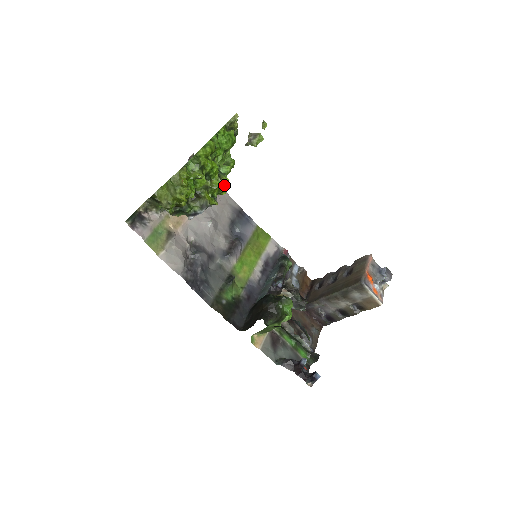
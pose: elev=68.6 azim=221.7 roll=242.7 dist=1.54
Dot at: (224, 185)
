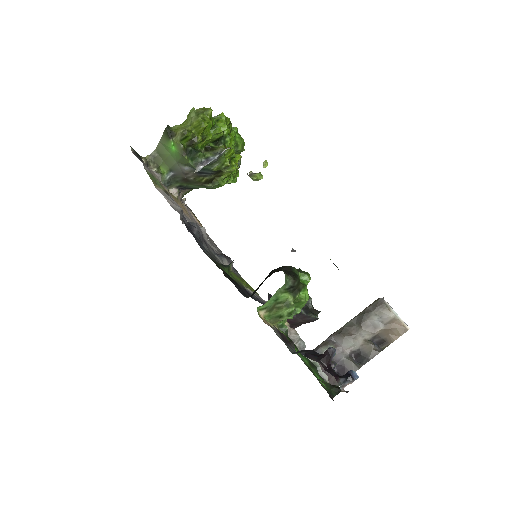
Dot at: (235, 160)
